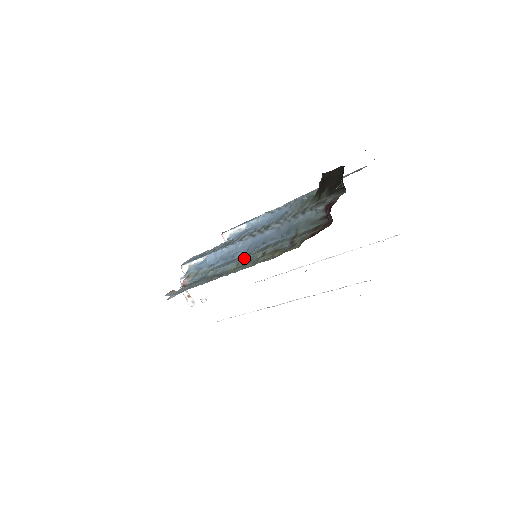
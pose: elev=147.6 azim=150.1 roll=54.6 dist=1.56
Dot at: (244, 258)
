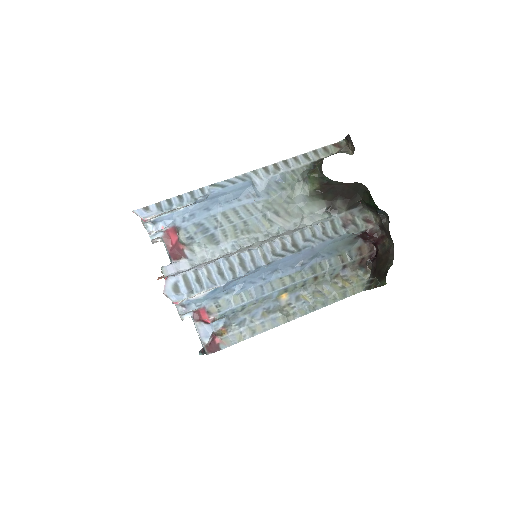
Dot at: (293, 284)
